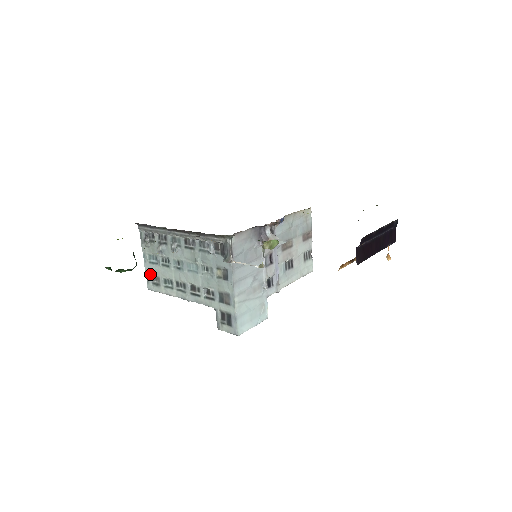
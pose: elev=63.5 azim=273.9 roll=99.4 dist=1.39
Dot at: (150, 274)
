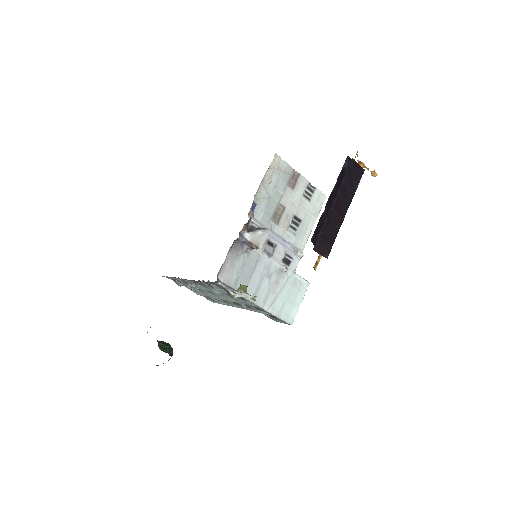
Dot at: occluded
